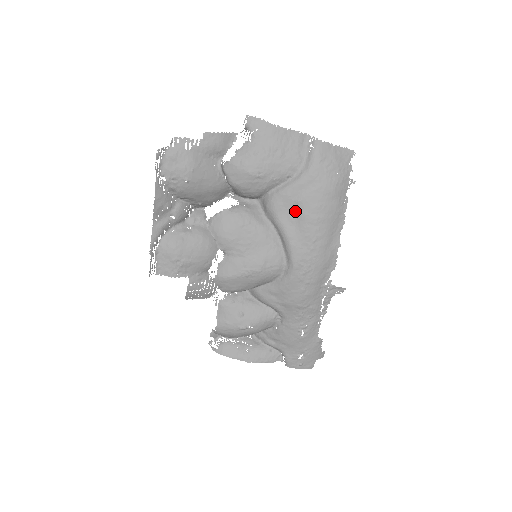
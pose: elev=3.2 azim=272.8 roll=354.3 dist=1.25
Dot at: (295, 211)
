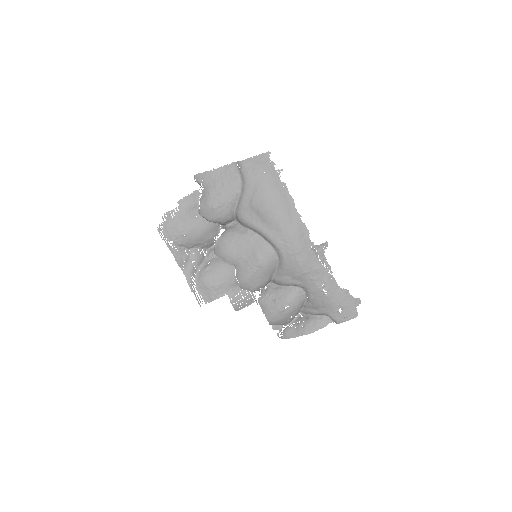
Dot at: (255, 212)
